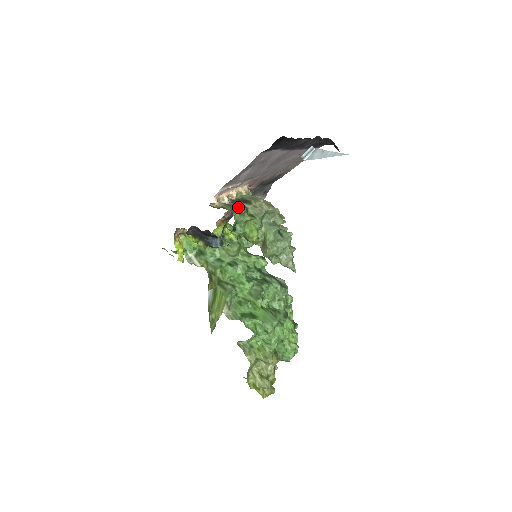
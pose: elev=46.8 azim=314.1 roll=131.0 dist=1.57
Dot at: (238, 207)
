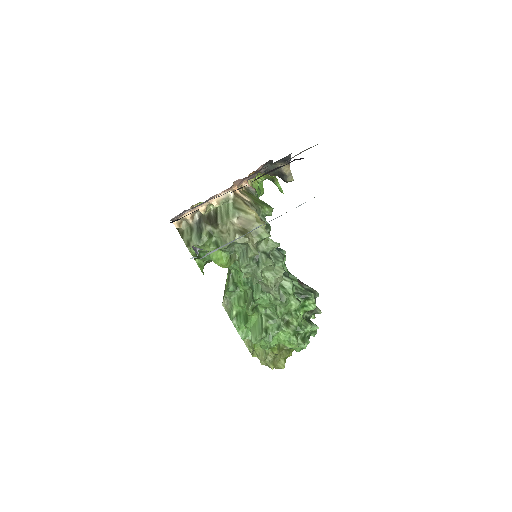
Dot at: (197, 236)
